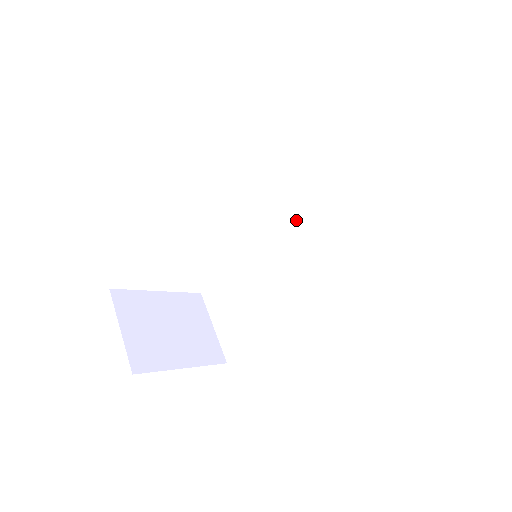
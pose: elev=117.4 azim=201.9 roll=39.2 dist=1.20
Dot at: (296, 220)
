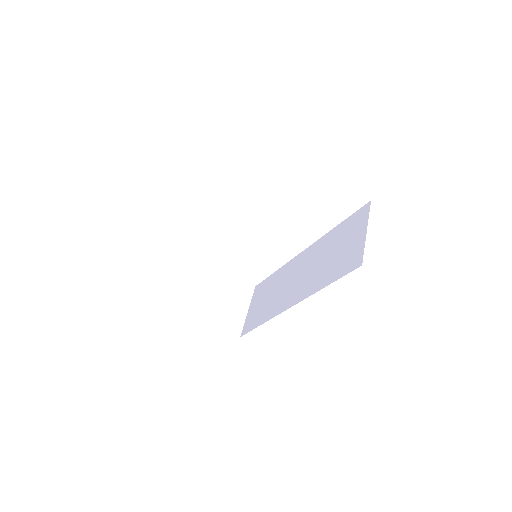
Dot at: (311, 249)
